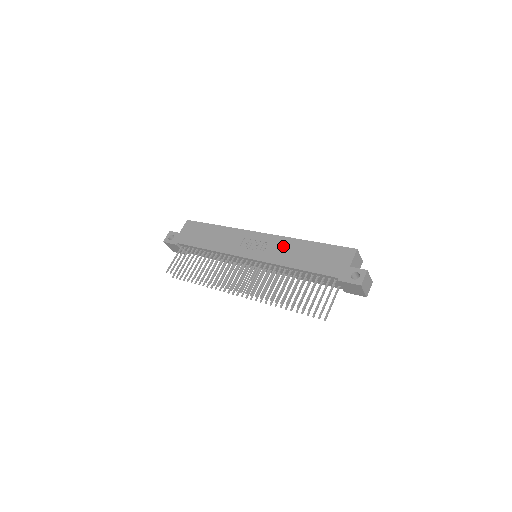
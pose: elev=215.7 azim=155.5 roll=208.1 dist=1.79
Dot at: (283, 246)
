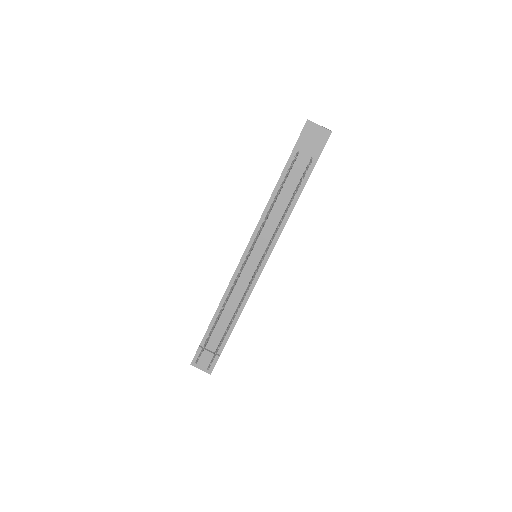
Dot at: occluded
